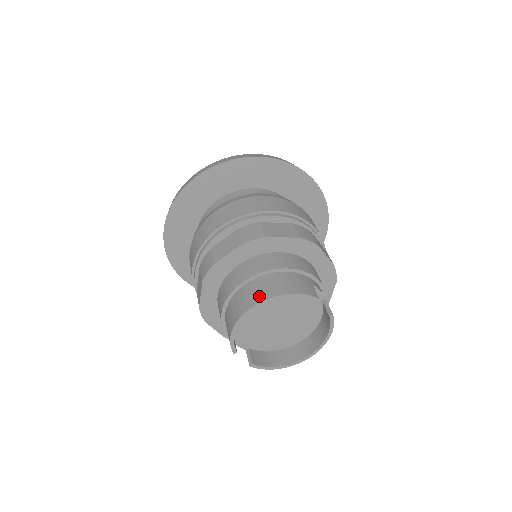
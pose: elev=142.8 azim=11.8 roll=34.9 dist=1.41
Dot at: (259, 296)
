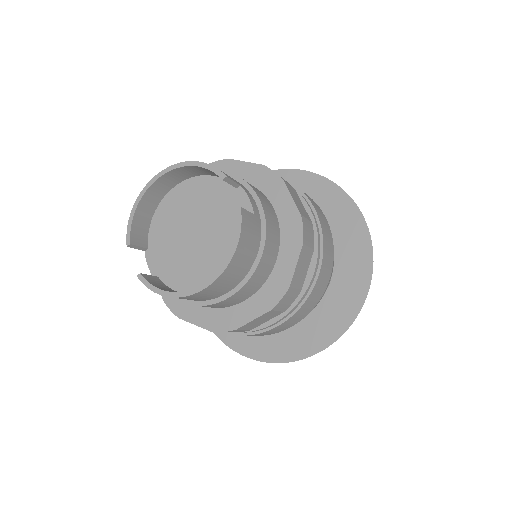
Dot at: occluded
